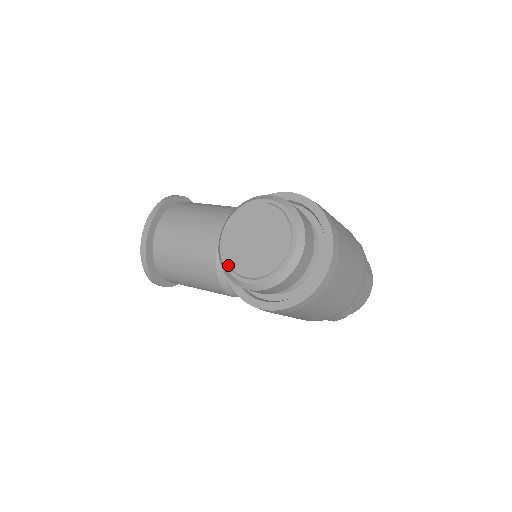
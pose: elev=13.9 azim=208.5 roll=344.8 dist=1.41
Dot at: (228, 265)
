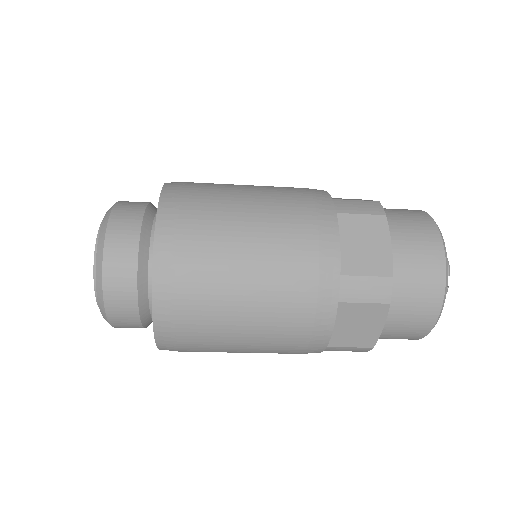
Dot at: occluded
